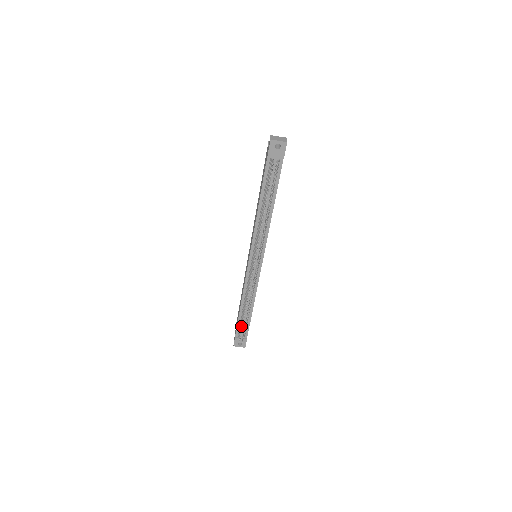
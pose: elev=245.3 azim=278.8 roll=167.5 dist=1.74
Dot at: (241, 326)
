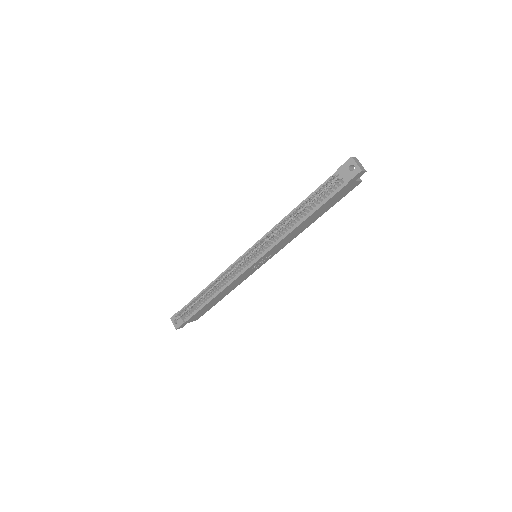
Dot at: occluded
